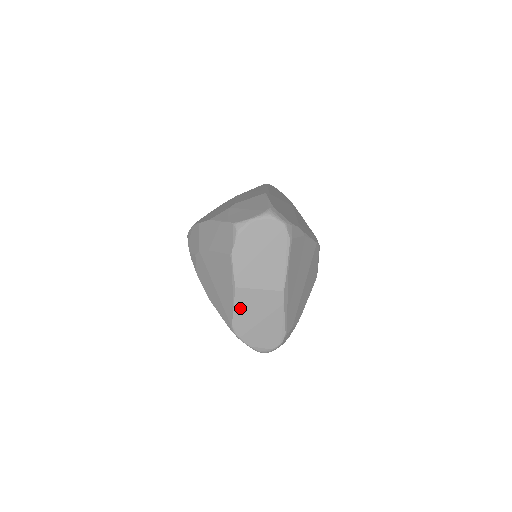
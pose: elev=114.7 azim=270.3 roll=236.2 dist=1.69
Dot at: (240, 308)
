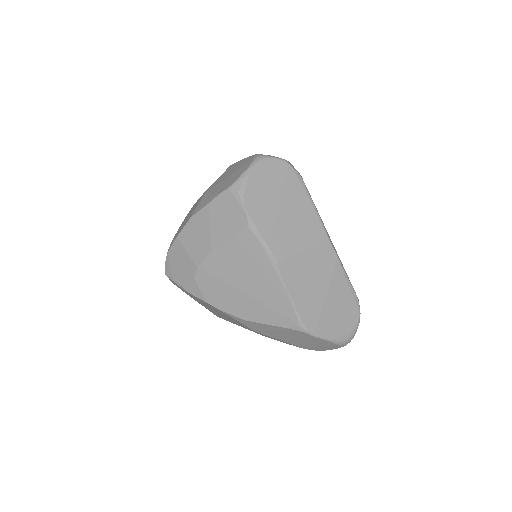
Dot at: (295, 290)
